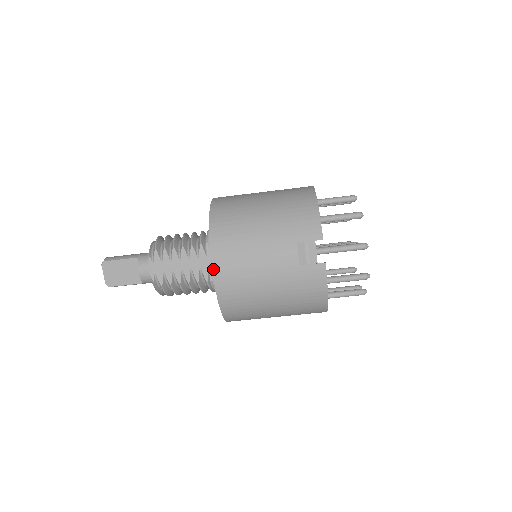
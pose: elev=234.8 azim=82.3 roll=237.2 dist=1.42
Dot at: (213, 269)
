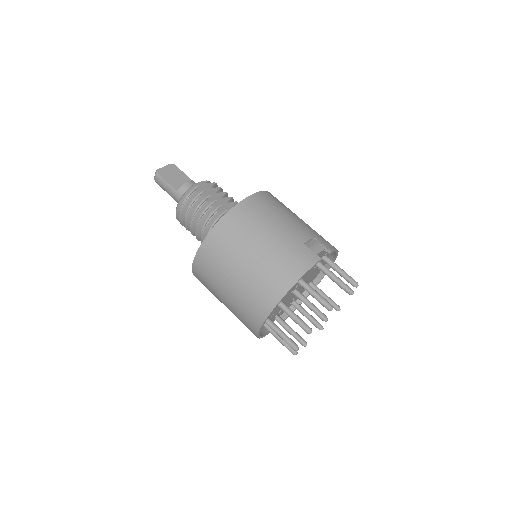
Dot at: (253, 195)
